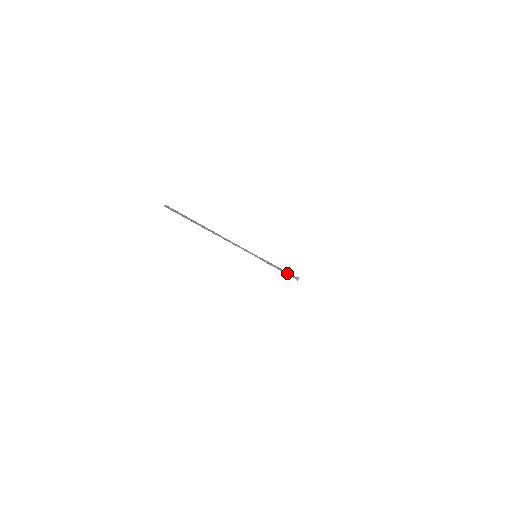
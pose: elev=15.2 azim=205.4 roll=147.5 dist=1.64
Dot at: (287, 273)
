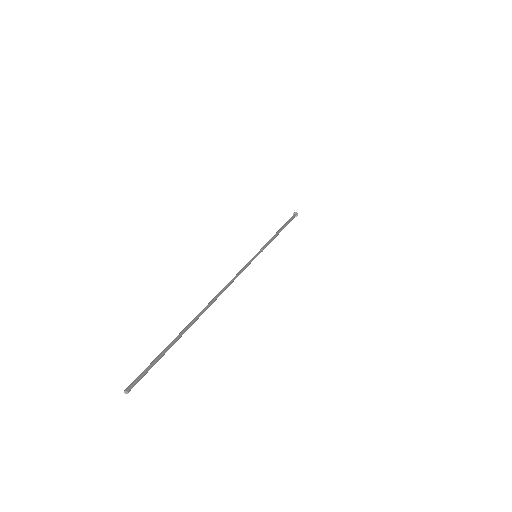
Dot at: (287, 224)
